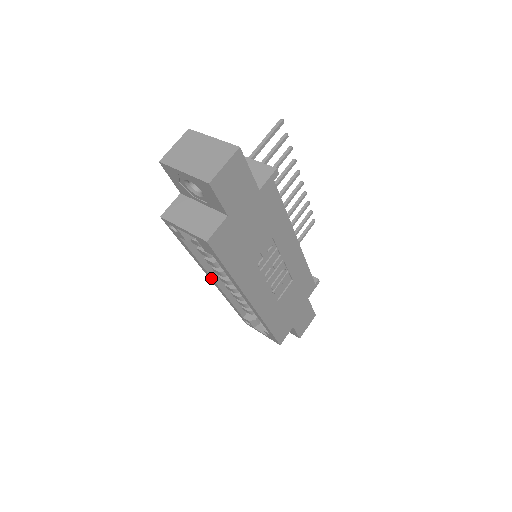
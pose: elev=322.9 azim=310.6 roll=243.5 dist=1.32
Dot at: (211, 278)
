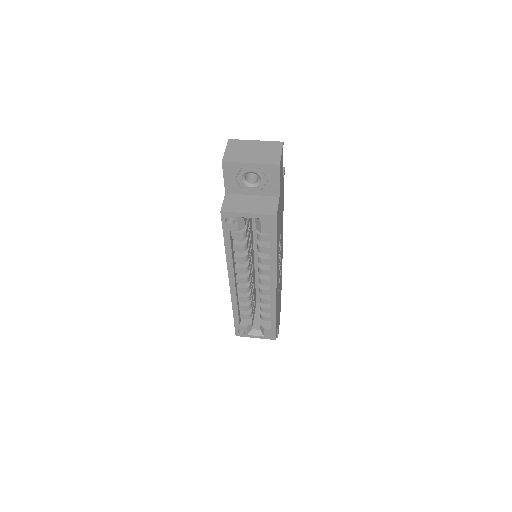
Dot at: (233, 279)
